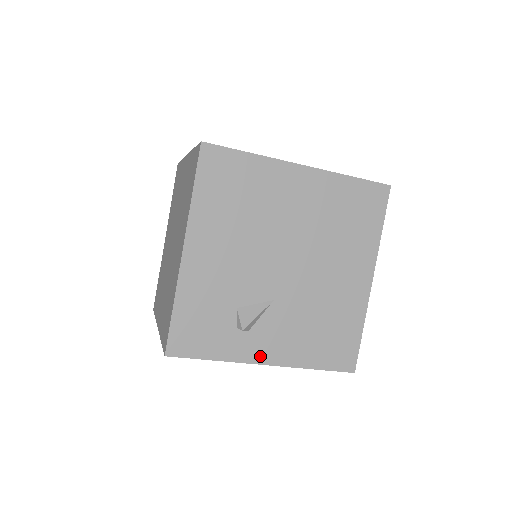
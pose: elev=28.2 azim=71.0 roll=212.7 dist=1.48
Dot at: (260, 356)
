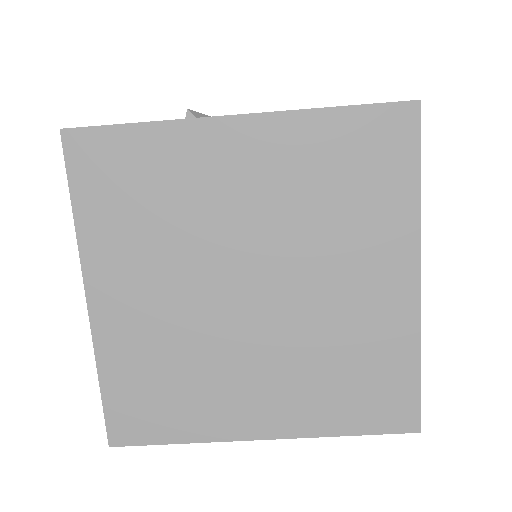
Dot at: occluded
